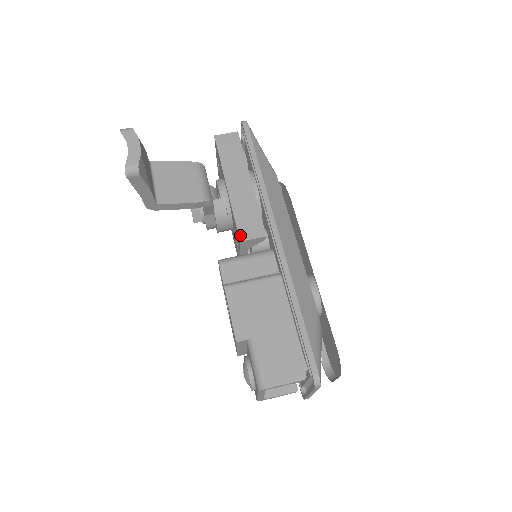
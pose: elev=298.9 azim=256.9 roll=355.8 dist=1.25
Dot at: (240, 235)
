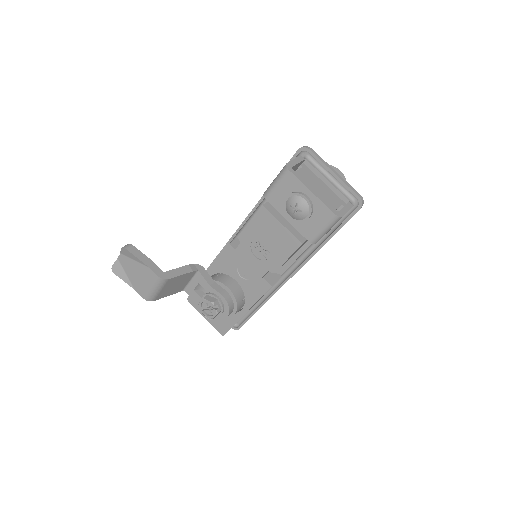
Dot at: (227, 247)
